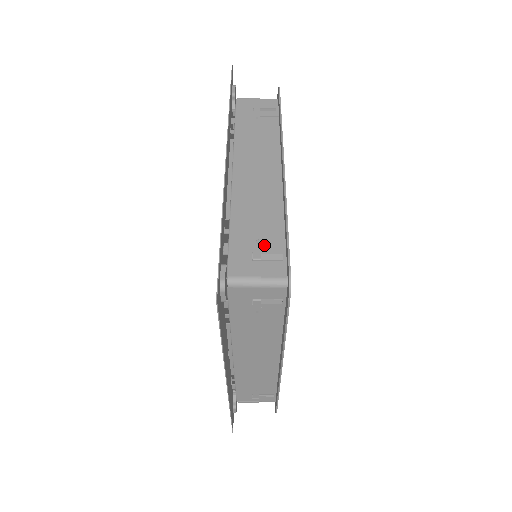
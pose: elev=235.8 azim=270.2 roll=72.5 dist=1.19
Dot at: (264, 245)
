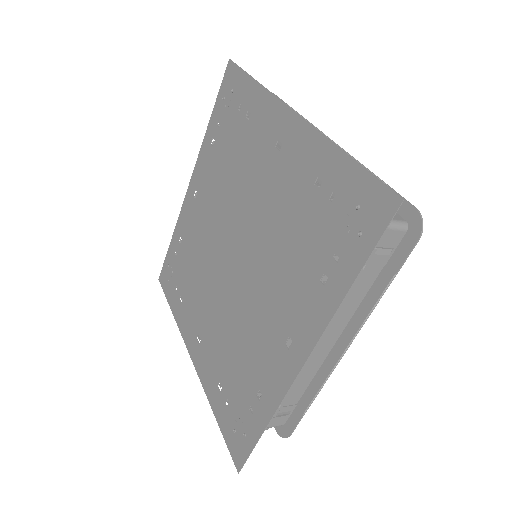
Dot at: (283, 407)
